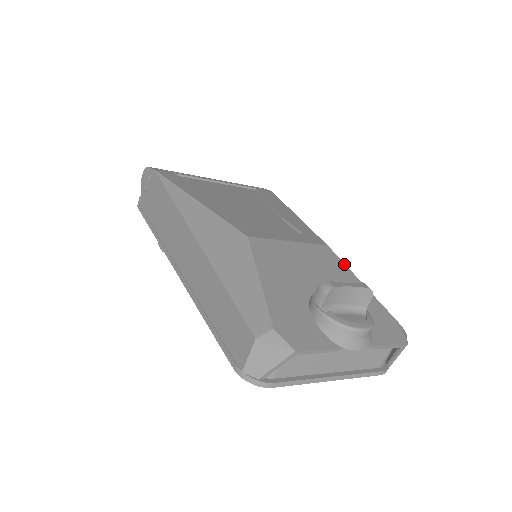
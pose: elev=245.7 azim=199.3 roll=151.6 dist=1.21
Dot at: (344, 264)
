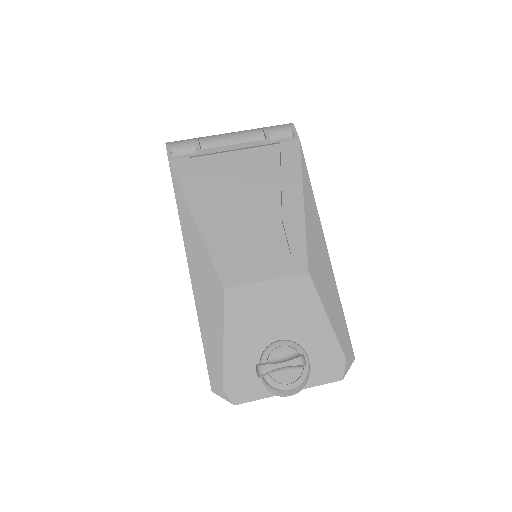
Dot at: (317, 295)
